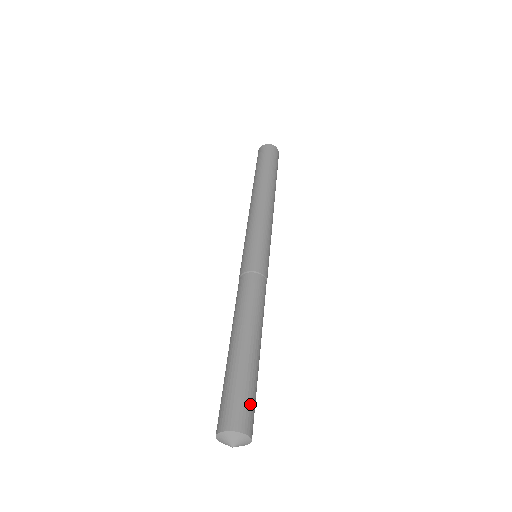
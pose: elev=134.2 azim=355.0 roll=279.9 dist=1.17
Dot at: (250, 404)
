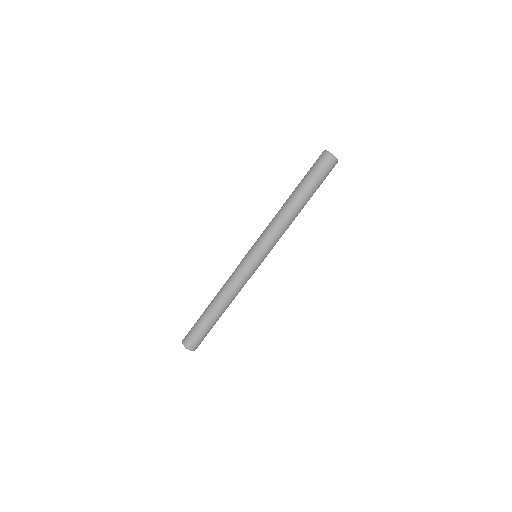
Dot at: (197, 339)
